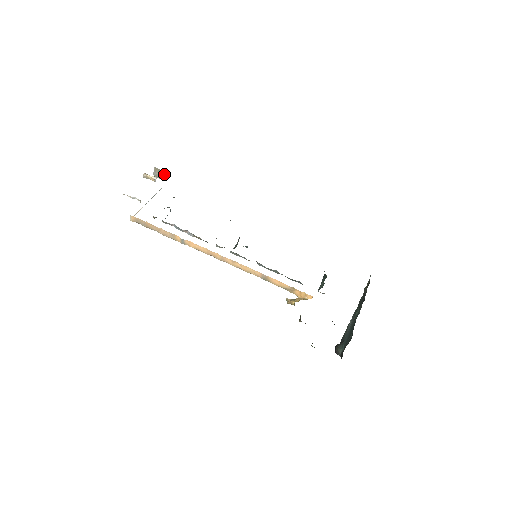
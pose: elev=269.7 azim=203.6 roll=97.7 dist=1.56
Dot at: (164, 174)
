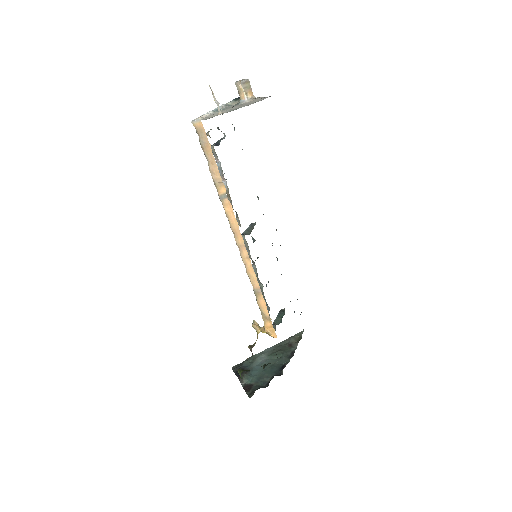
Dot at: (250, 96)
